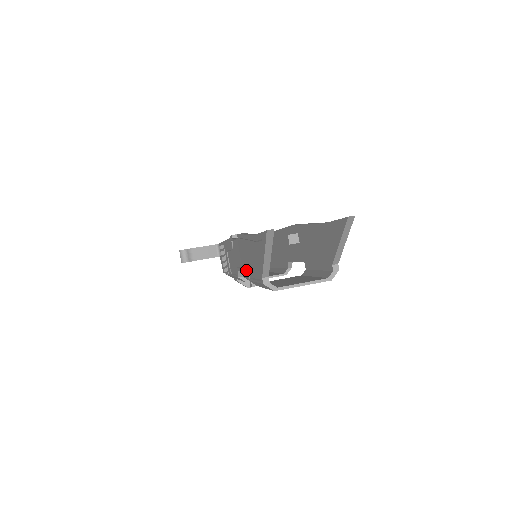
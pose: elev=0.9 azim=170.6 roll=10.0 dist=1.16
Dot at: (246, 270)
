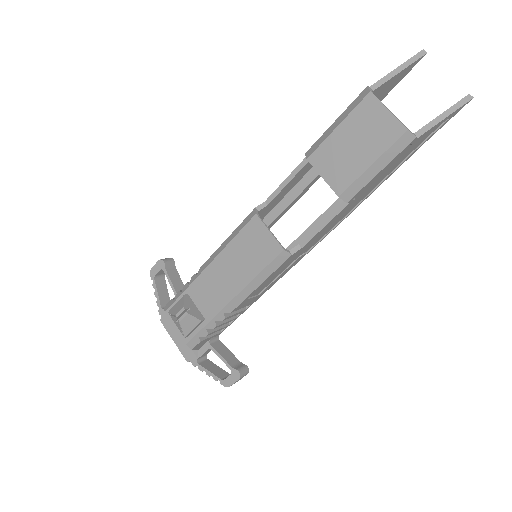
Dot at: occluded
